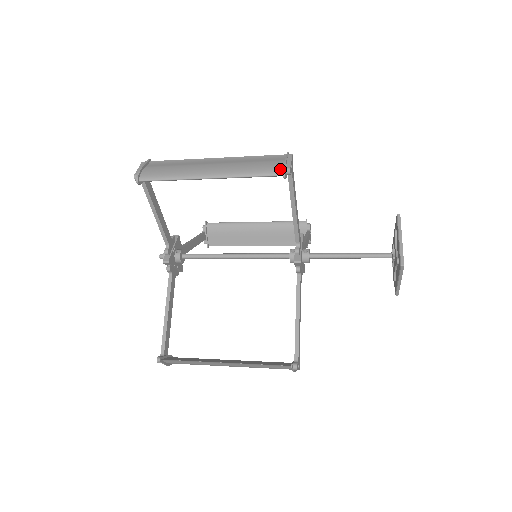
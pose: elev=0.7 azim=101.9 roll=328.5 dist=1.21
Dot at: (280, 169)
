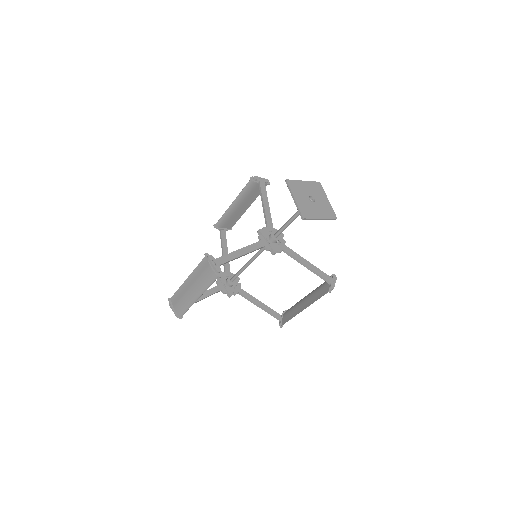
Dot at: (253, 180)
